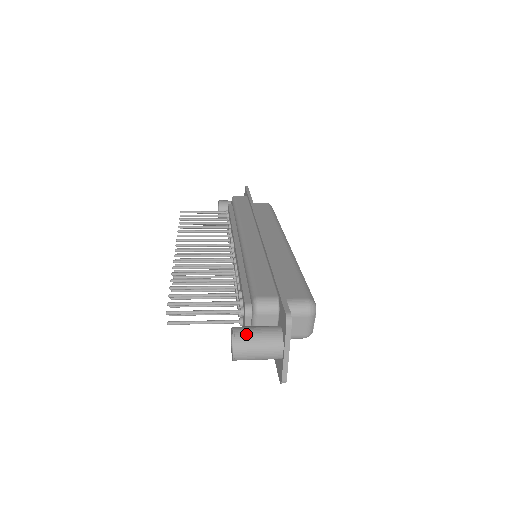
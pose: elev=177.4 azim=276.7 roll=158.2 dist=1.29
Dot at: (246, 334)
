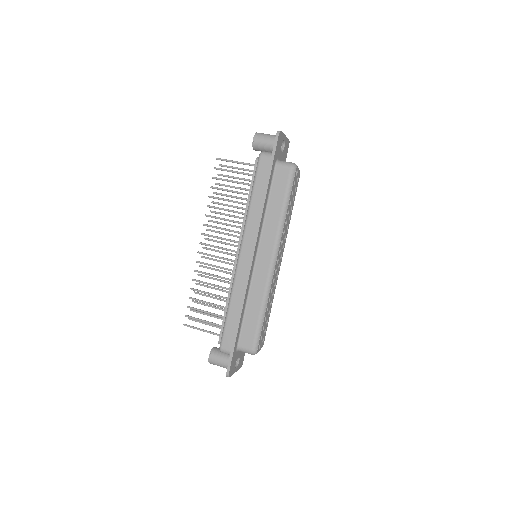
Dot at: (214, 362)
